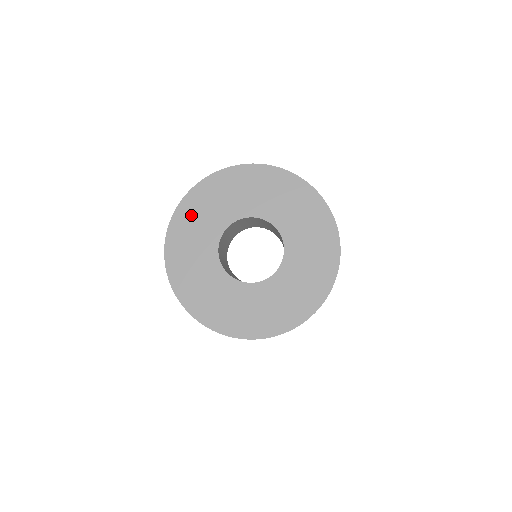
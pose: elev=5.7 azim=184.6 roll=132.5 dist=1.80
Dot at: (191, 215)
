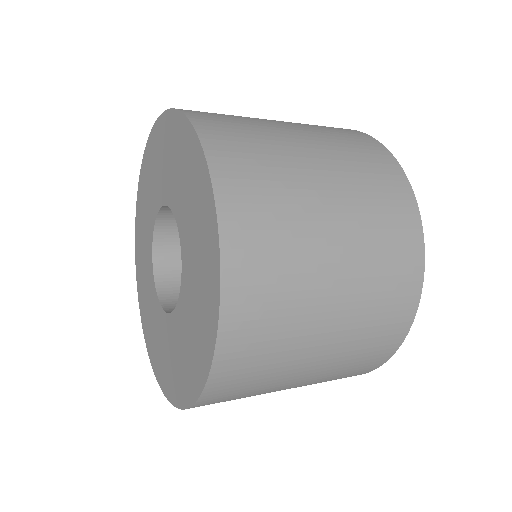
Dot at: (143, 296)
